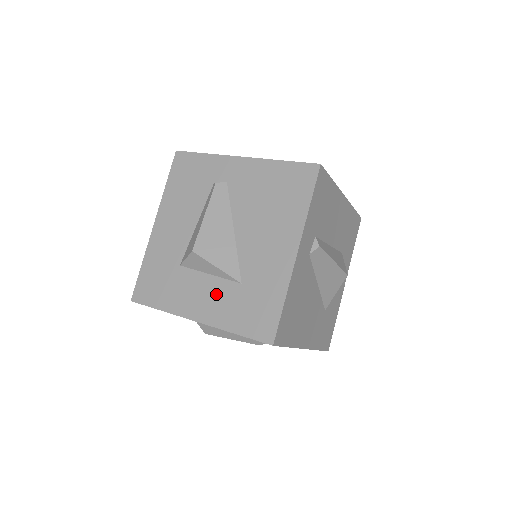
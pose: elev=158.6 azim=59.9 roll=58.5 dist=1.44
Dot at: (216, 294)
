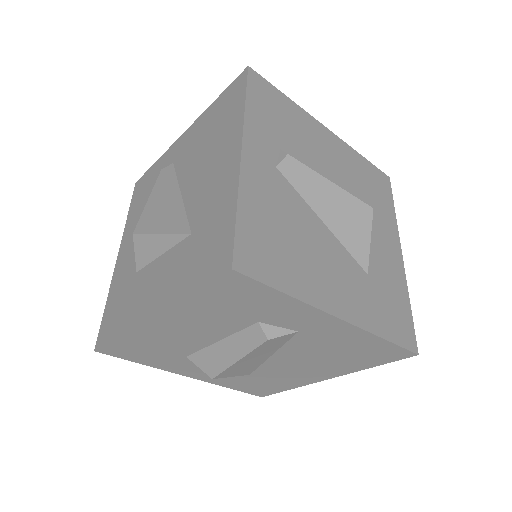
Dot at: (168, 269)
